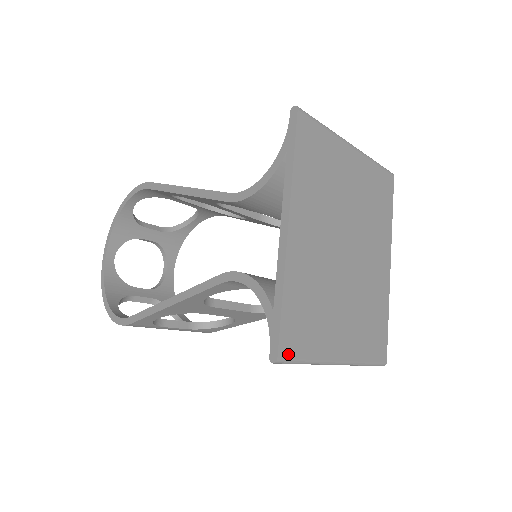
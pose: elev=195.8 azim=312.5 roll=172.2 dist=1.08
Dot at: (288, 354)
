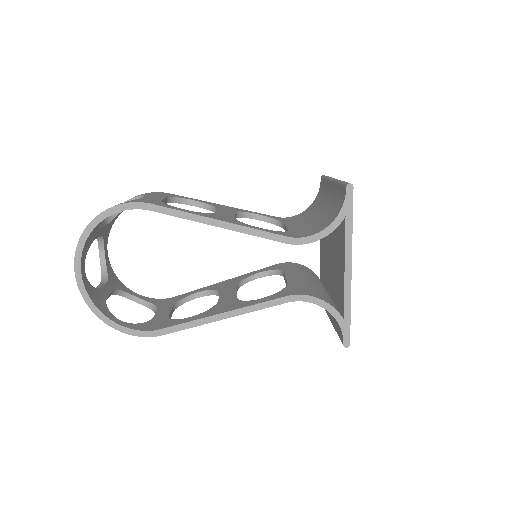
Dot at: occluded
